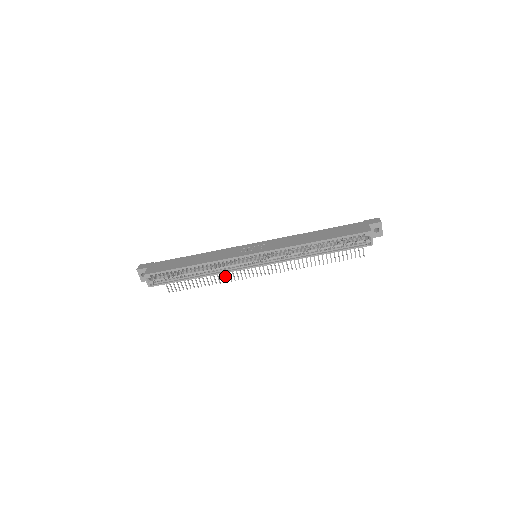
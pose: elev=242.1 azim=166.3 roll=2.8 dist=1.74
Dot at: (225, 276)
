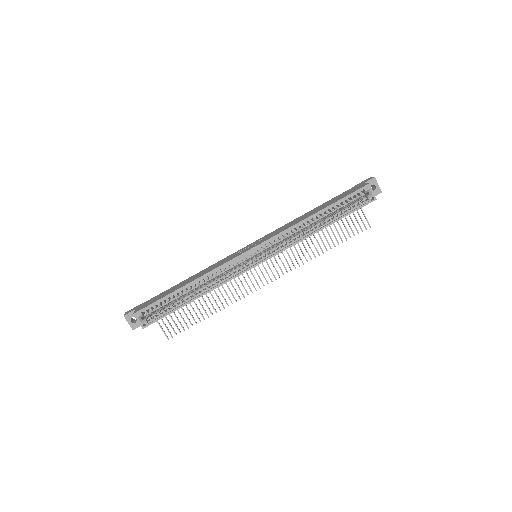
Dot at: (228, 297)
